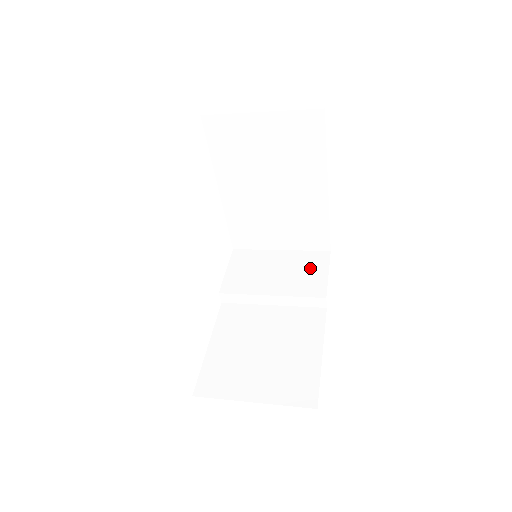
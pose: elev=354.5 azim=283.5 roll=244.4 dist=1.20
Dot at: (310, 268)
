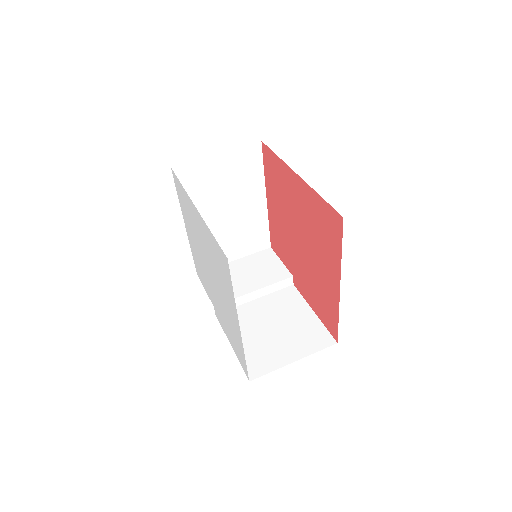
Dot at: (266, 263)
